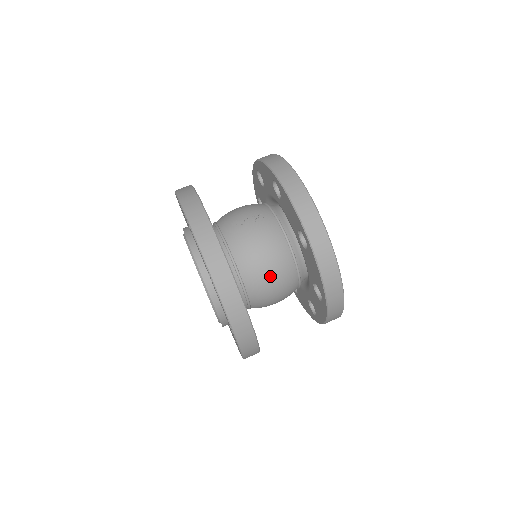
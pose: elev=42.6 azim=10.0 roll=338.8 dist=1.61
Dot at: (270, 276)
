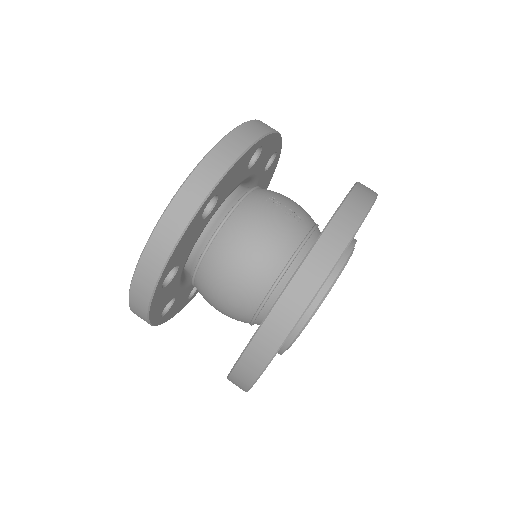
Dot at: (237, 267)
